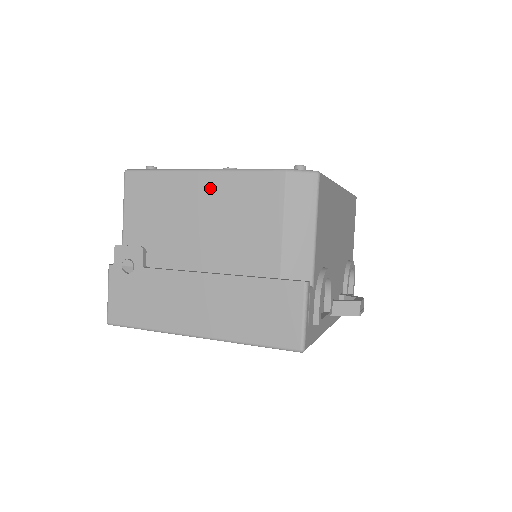
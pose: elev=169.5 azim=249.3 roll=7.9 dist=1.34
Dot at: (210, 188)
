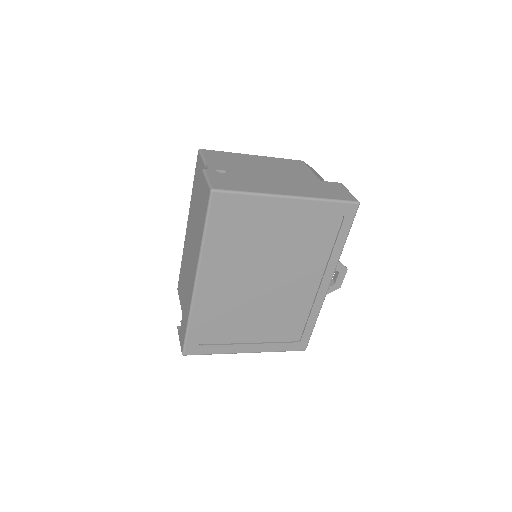
Dot at: (263, 159)
